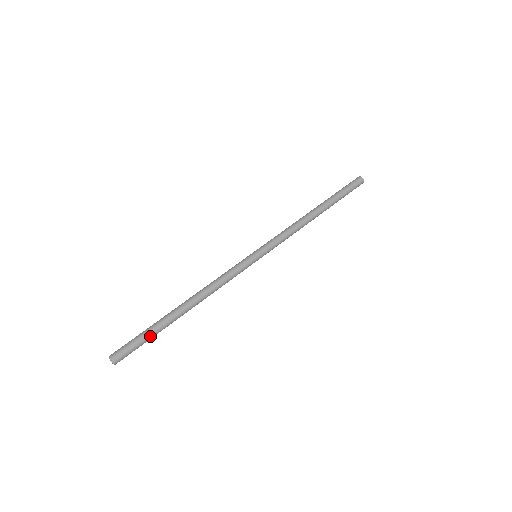
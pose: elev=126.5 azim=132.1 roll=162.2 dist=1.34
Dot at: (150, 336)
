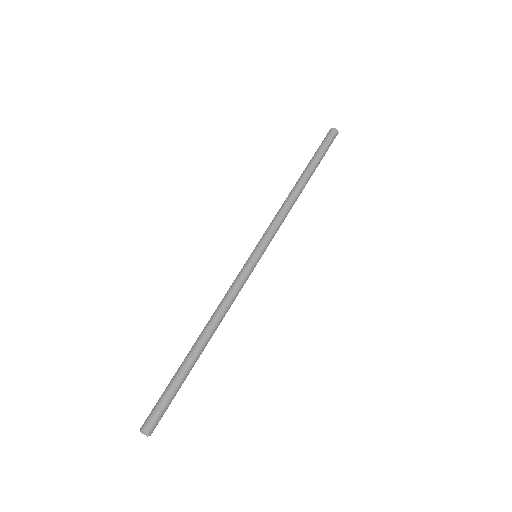
Dot at: (175, 389)
